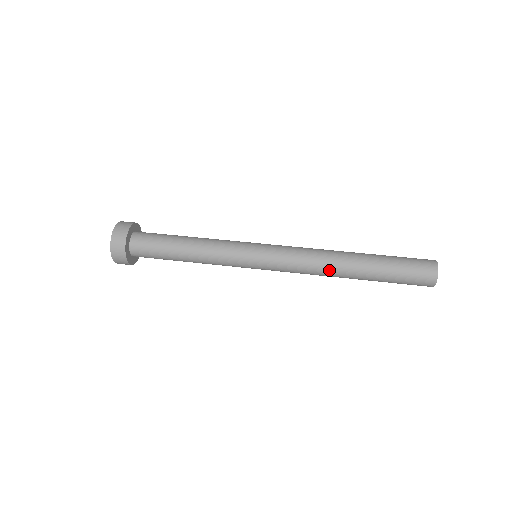
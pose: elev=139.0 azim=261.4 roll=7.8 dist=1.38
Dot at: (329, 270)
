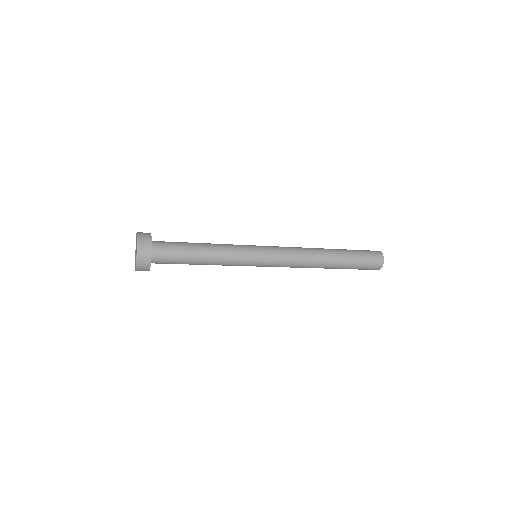
Dot at: (313, 250)
